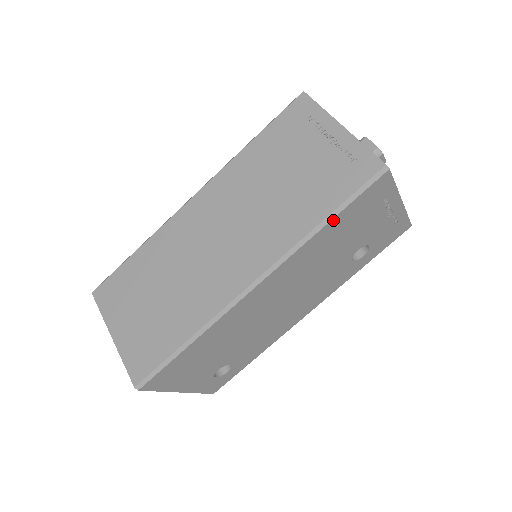
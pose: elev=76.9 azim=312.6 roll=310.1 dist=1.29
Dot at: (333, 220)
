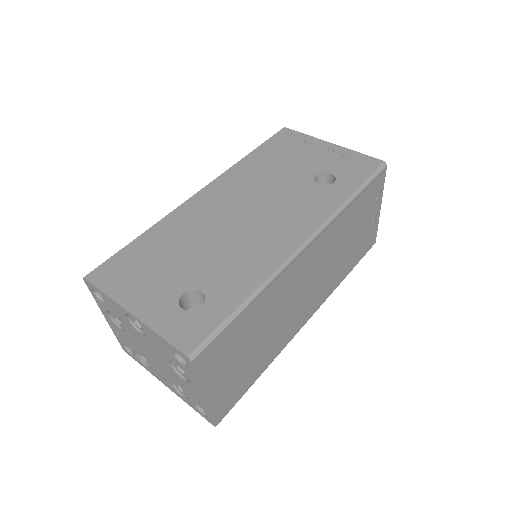
Dot at: (254, 152)
